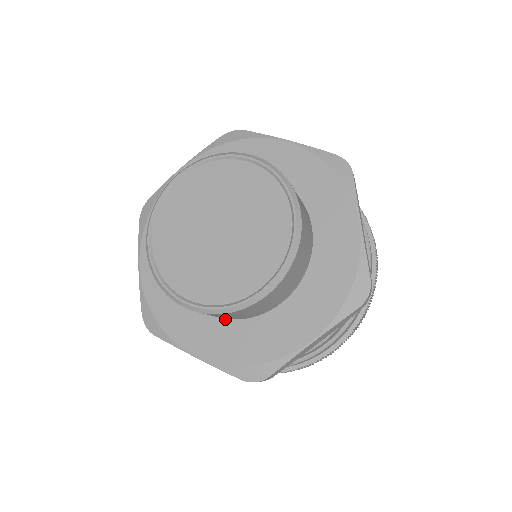
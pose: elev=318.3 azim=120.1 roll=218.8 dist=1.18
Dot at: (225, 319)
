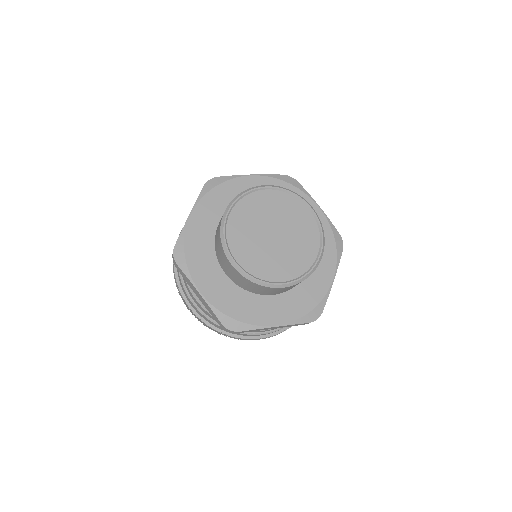
Dot at: (232, 283)
